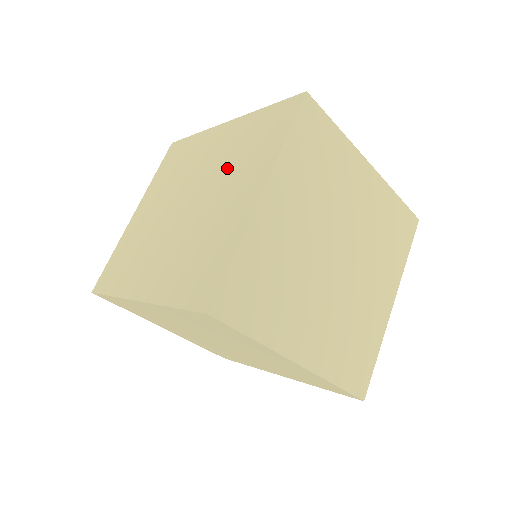
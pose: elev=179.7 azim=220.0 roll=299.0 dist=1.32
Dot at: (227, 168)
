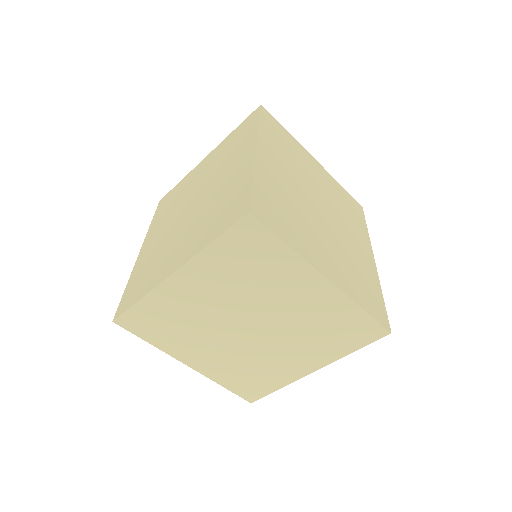
Dot at: (206, 211)
